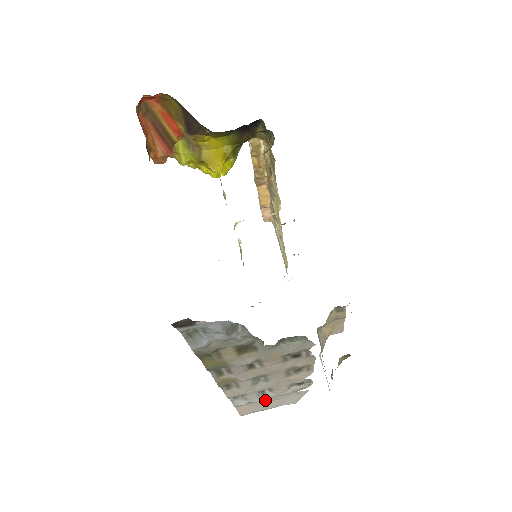
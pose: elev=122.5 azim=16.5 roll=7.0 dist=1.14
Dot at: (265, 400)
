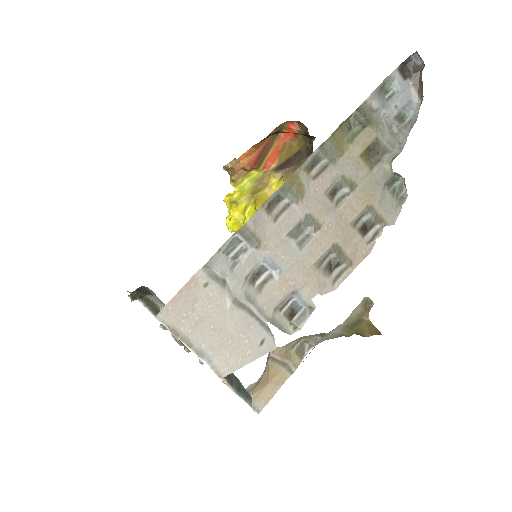
Dot at: (240, 296)
